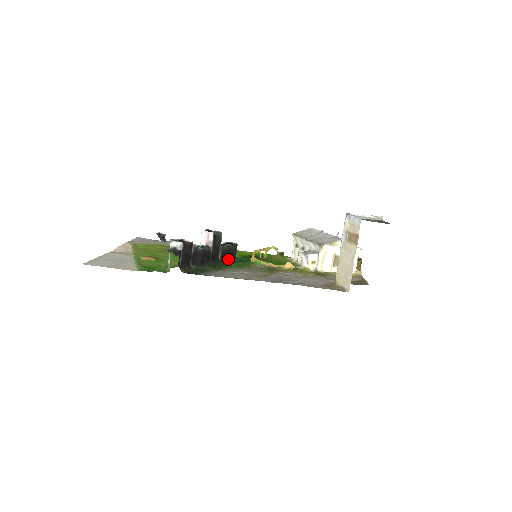
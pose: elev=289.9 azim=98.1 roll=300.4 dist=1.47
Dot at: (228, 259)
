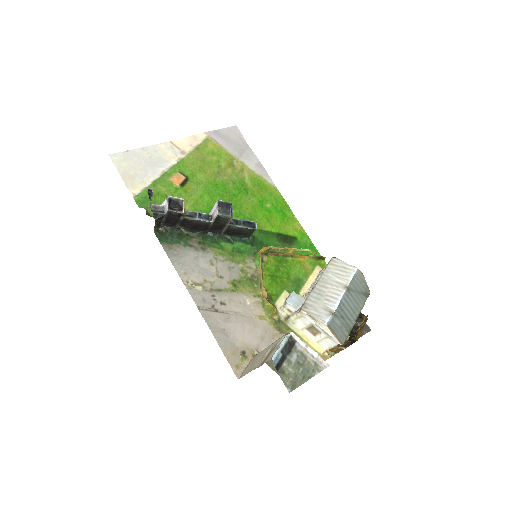
Dot at: (236, 235)
